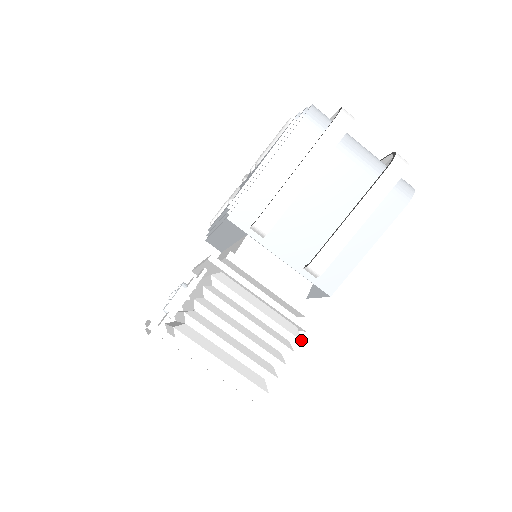
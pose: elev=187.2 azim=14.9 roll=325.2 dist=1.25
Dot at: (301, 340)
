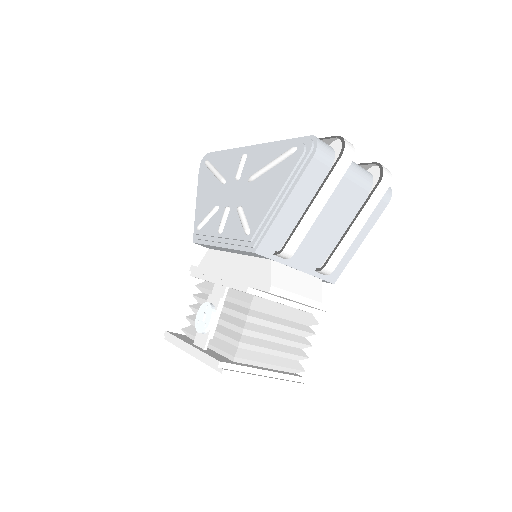
Dot at: occluded
